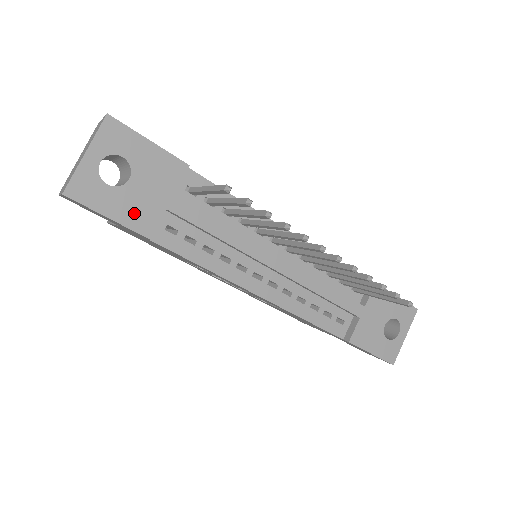
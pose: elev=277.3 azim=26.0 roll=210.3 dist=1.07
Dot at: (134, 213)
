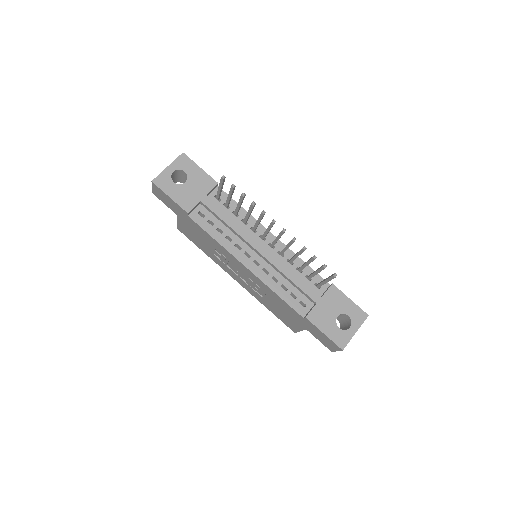
Dot at: (183, 198)
